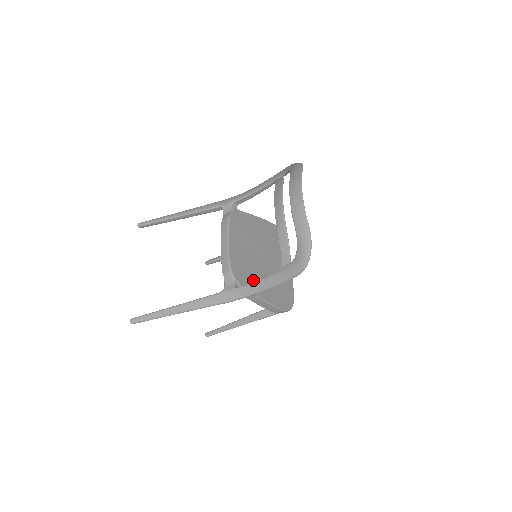
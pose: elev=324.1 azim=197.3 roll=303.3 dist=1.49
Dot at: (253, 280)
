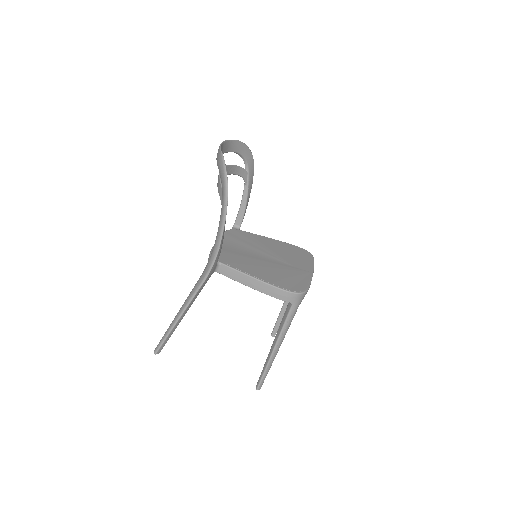
Dot at: (240, 263)
